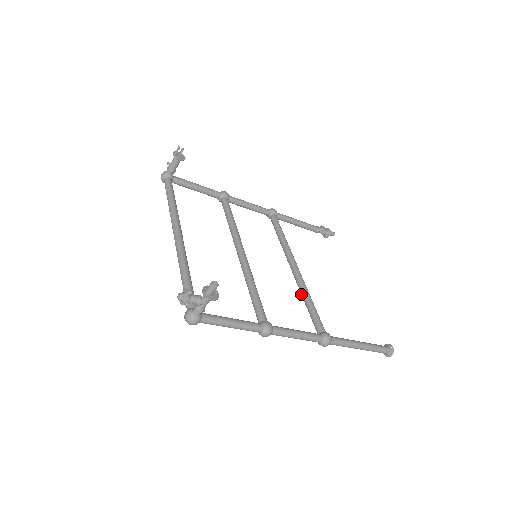
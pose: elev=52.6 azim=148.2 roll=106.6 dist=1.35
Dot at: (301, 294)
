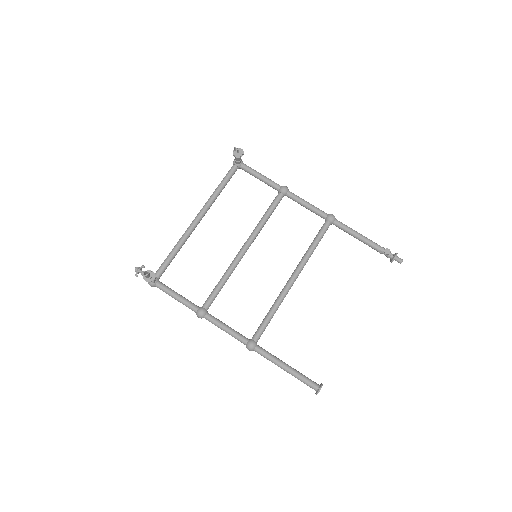
Dot at: (275, 302)
